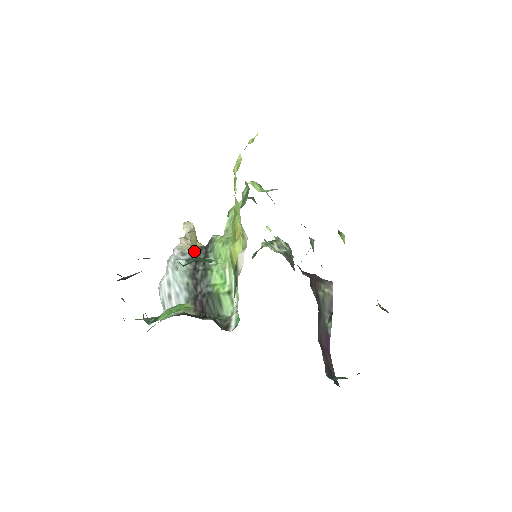
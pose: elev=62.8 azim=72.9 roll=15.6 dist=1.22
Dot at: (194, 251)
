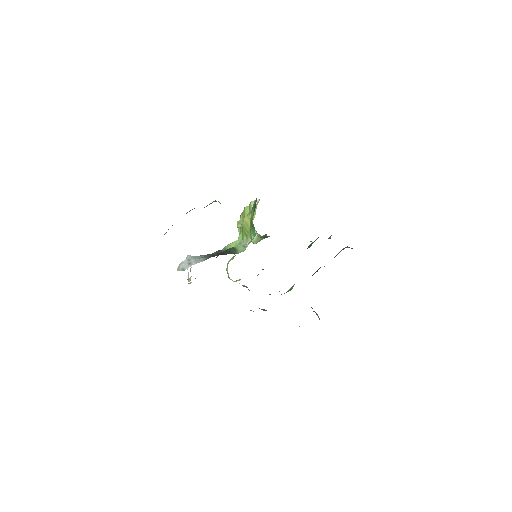
Dot at: occluded
